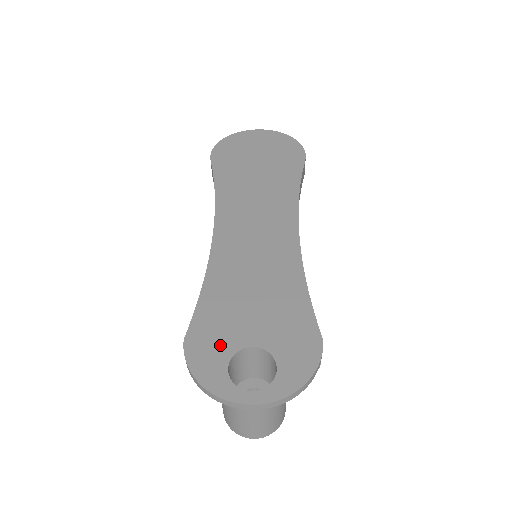
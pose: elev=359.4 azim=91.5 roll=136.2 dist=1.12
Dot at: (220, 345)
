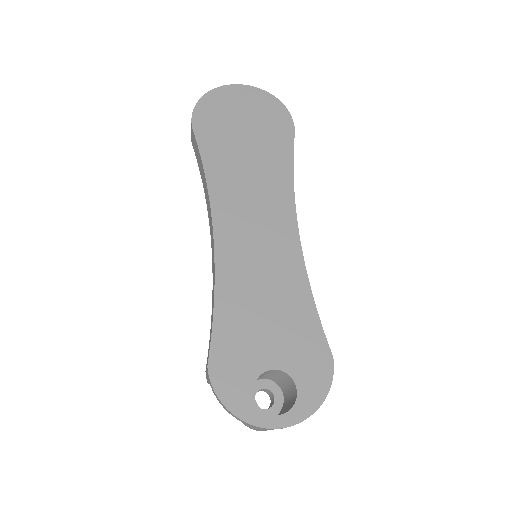
Dot at: (243, 370)
